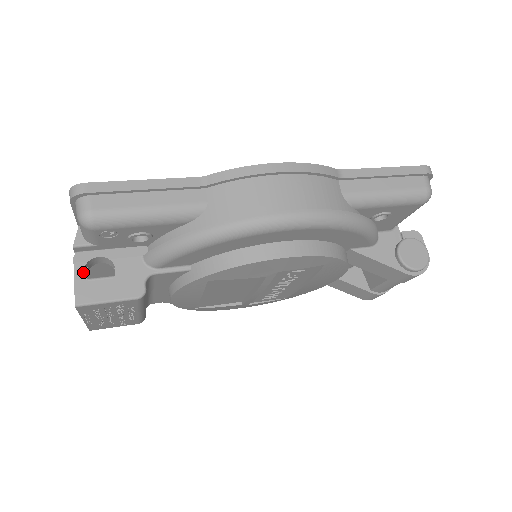
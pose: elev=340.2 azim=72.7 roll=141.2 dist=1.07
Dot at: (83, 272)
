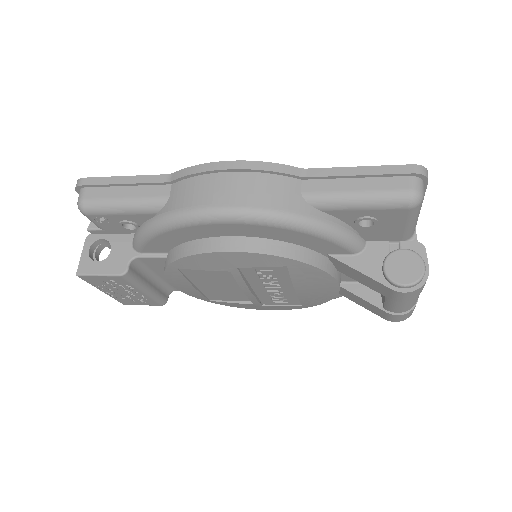
Dot at: (89, 250)
